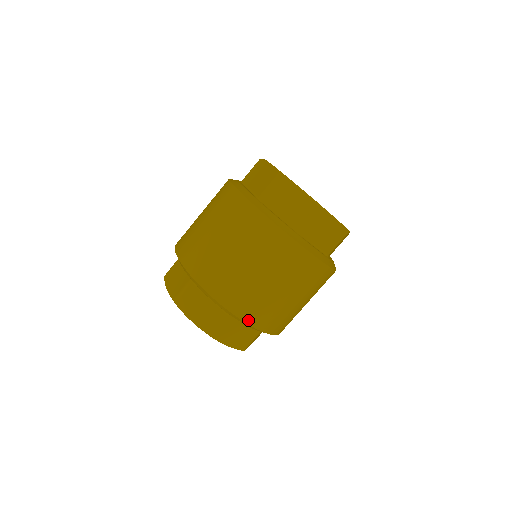
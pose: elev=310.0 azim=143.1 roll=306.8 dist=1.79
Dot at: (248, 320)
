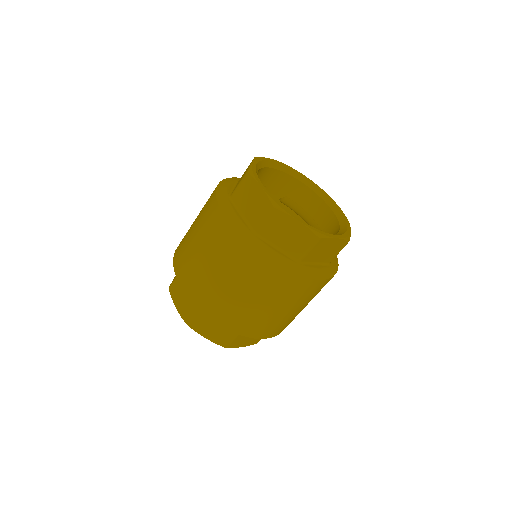
Dot at: (211, 316)
